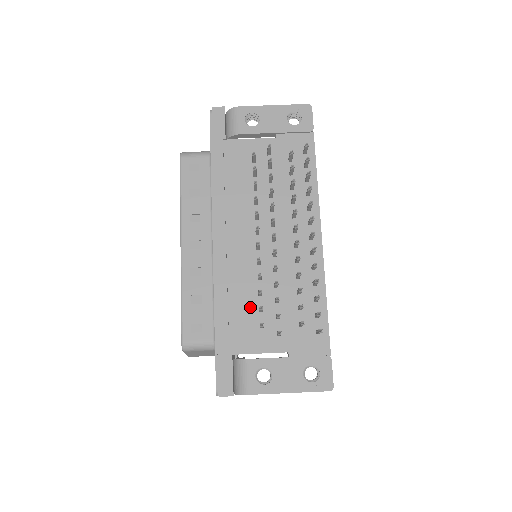
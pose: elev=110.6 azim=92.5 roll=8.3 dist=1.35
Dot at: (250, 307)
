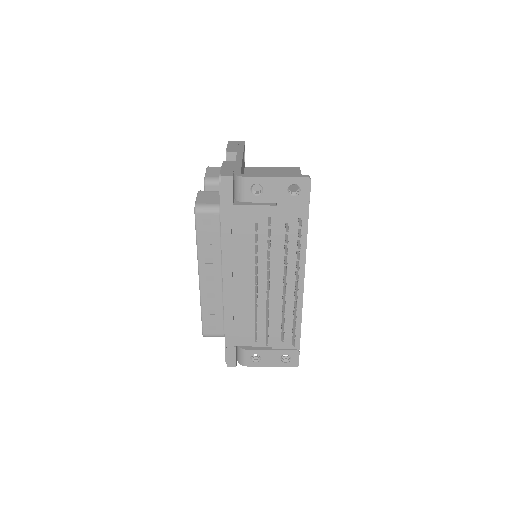
Dot at: (249, 322)
